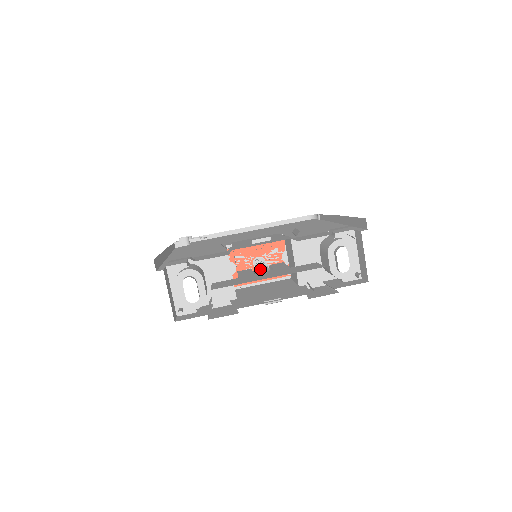
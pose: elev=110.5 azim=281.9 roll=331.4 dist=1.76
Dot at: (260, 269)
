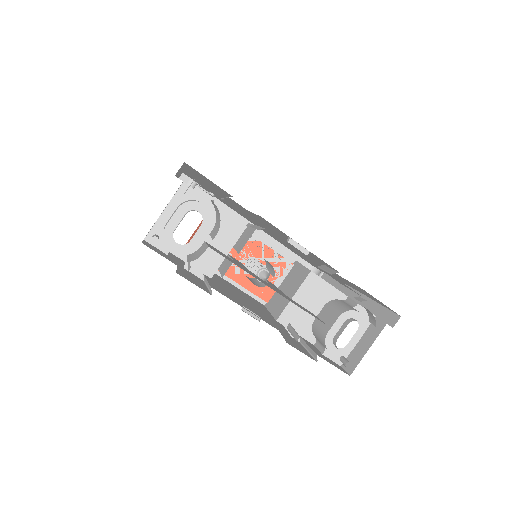
Dot at: (261, 271)
